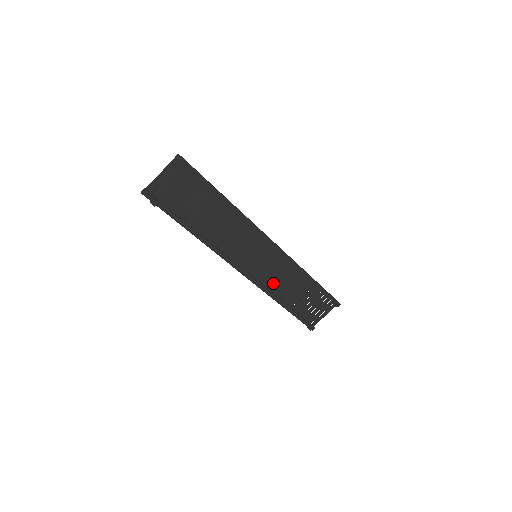
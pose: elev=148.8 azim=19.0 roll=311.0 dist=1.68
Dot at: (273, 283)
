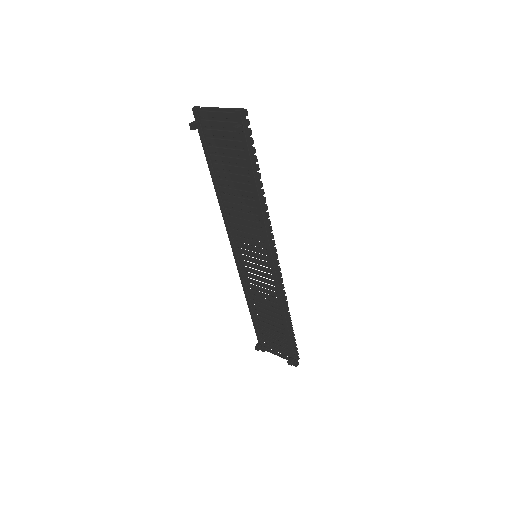
Dot at: (254, 288)
